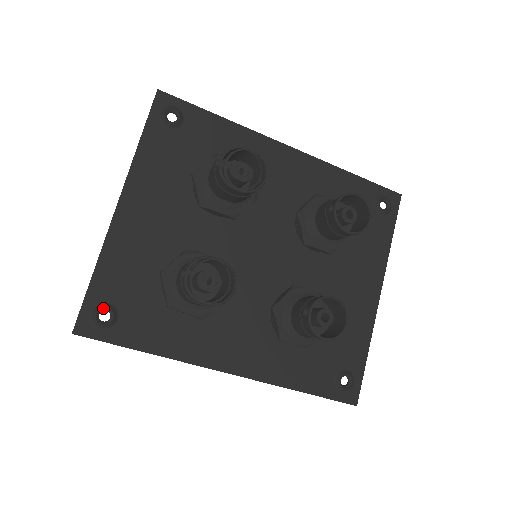
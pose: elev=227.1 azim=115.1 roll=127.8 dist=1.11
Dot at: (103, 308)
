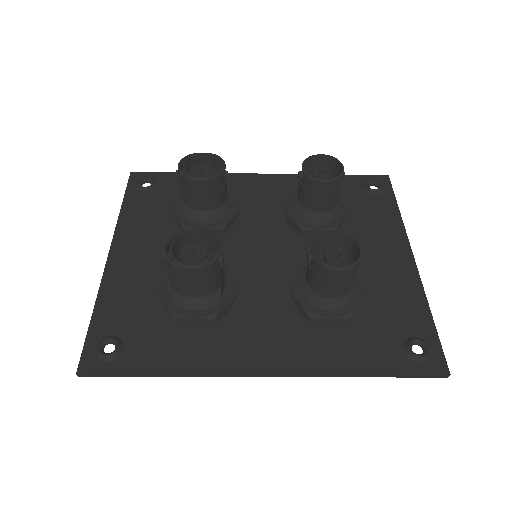
Dot at: (106, 340)
